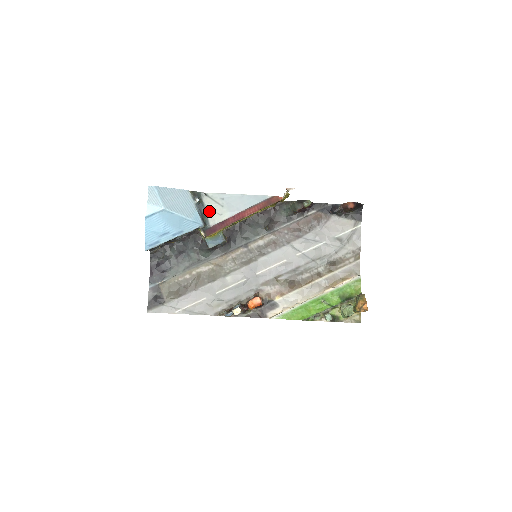
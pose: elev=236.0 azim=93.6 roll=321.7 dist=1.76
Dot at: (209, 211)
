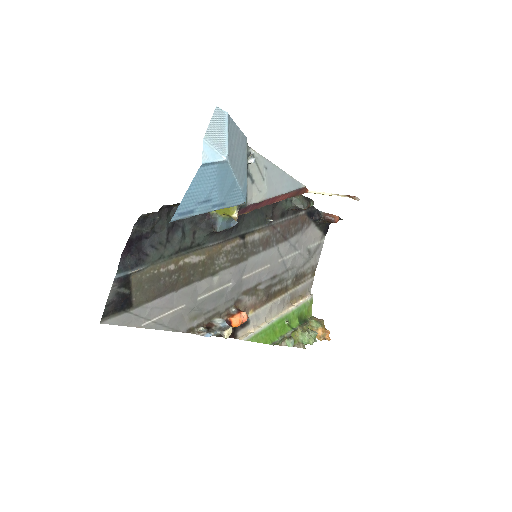
Dot at: (250, 180)
